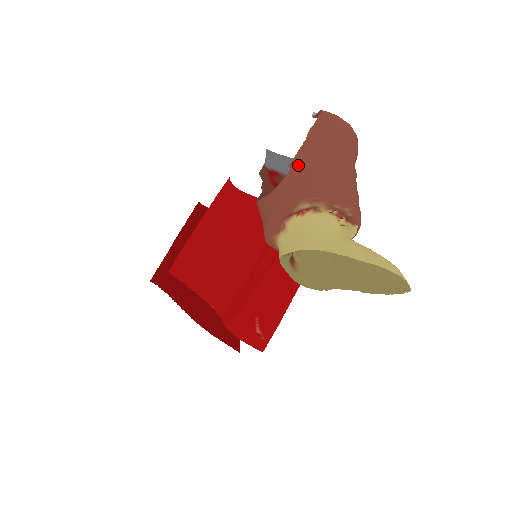
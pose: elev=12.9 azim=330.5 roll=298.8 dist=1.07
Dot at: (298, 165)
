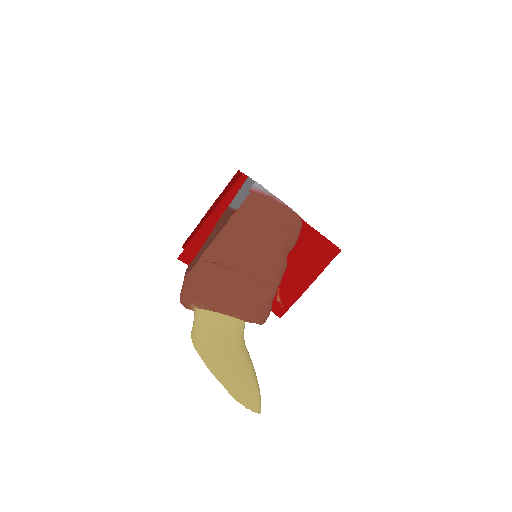
Dot at: (208, 257)
